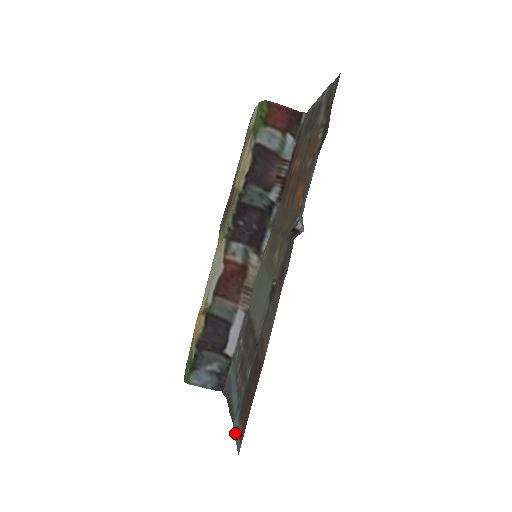
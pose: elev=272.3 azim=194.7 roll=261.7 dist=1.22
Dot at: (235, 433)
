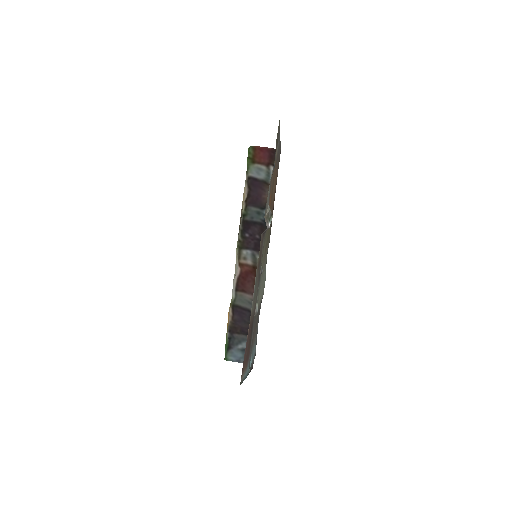
Dot at: (244, 378)
